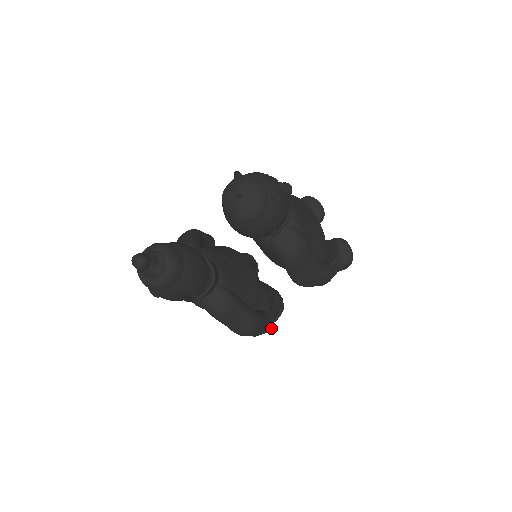
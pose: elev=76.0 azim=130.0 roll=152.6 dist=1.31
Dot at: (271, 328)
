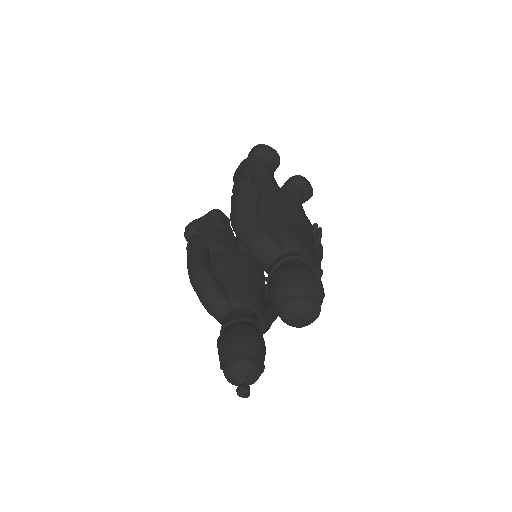
Dot at: occluded
